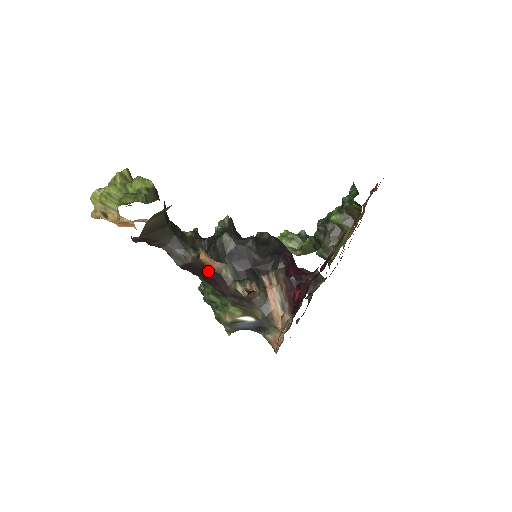
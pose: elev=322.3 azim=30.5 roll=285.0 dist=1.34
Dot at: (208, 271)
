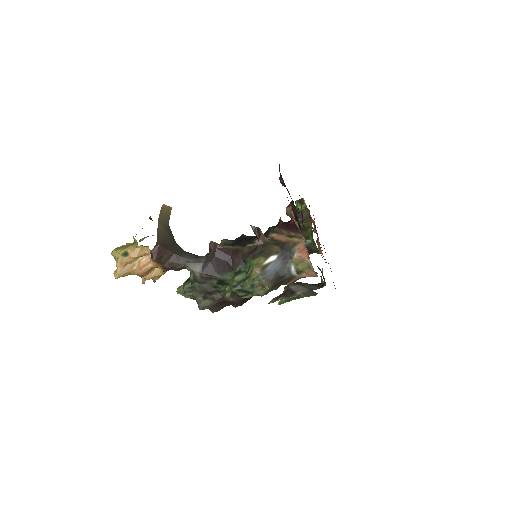
Dot at: (221, 251)
